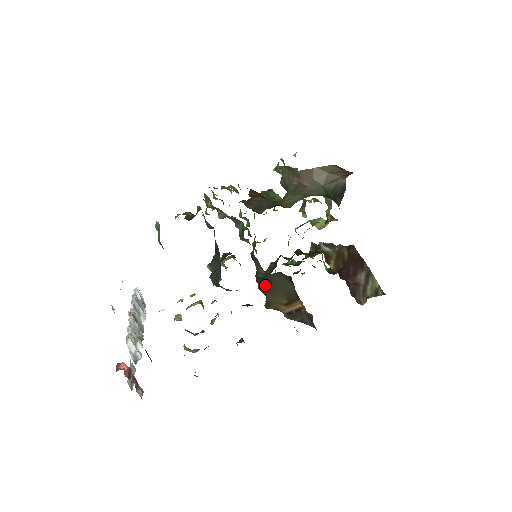
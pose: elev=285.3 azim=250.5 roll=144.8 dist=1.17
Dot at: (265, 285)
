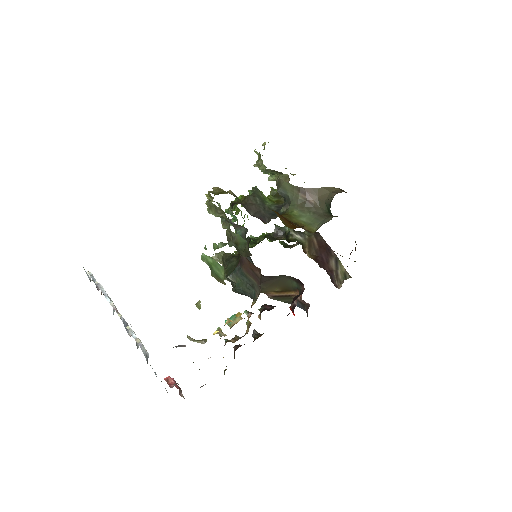
Dot at: (263, 279)
